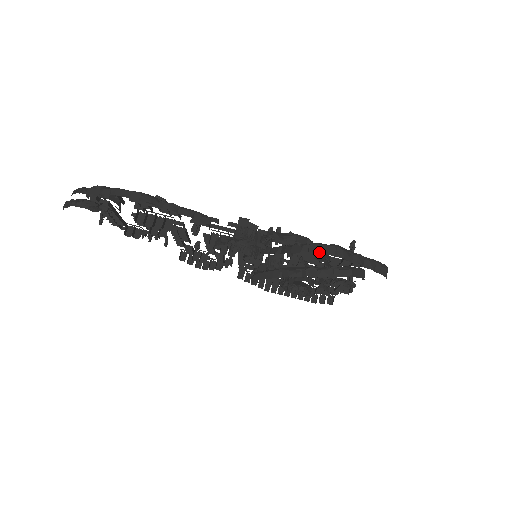
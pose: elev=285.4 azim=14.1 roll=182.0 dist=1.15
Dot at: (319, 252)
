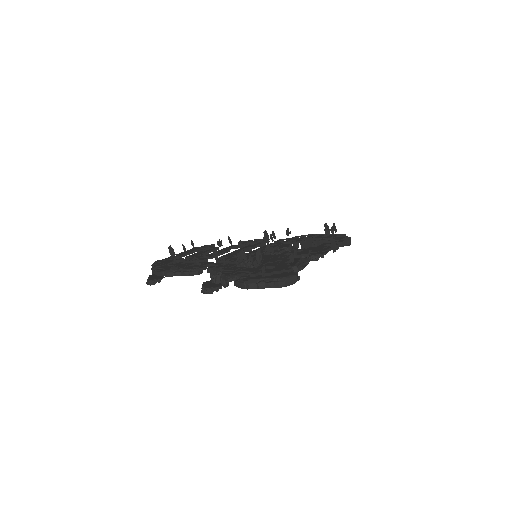
Dot at: (239, 287)
